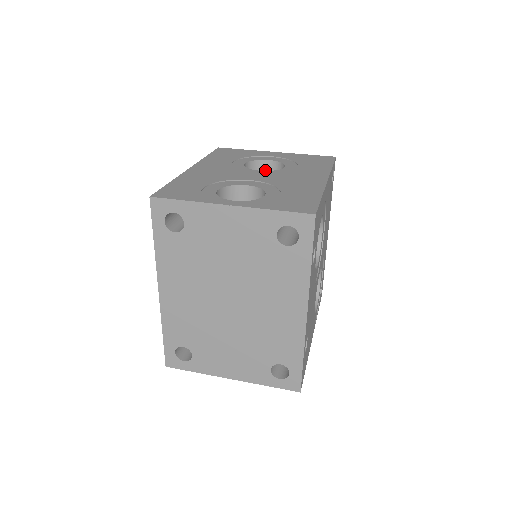
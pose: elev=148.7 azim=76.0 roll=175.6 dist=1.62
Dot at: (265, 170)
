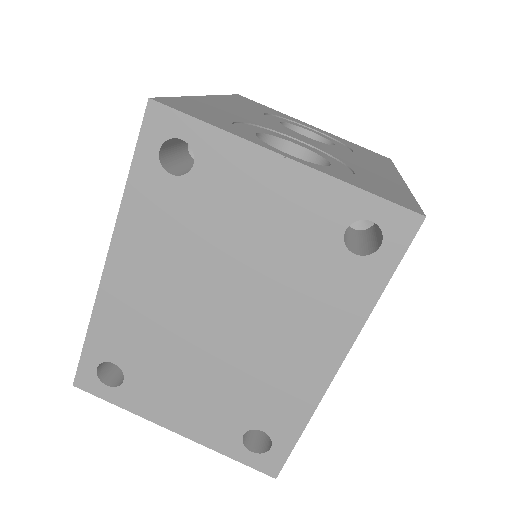
Dot at: occluded
